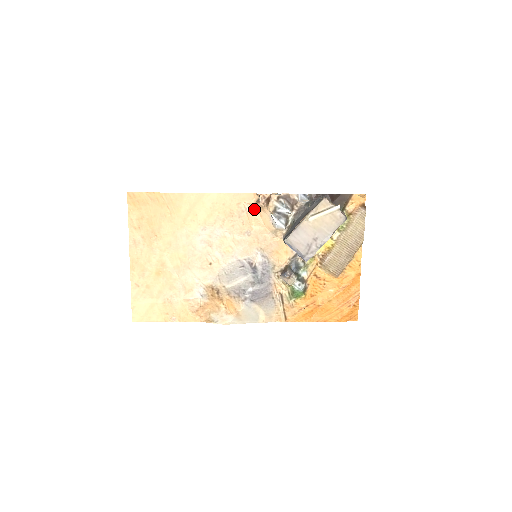
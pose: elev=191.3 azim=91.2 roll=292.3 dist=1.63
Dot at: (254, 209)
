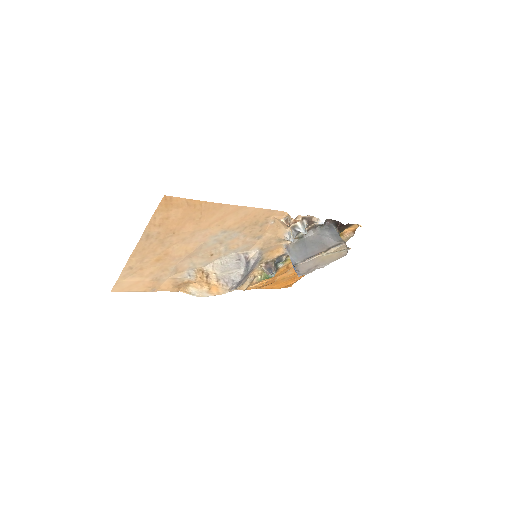
Dot at: (277, 223)
